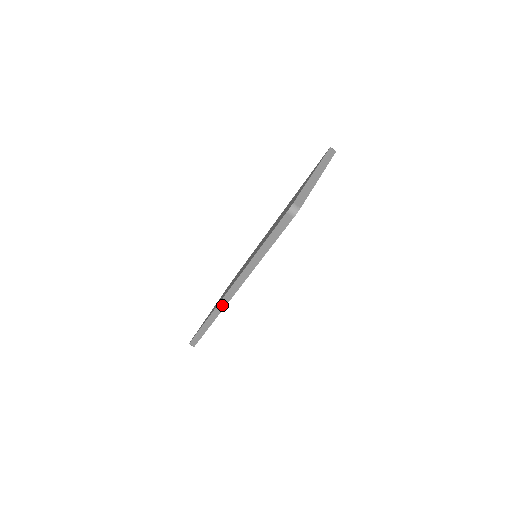
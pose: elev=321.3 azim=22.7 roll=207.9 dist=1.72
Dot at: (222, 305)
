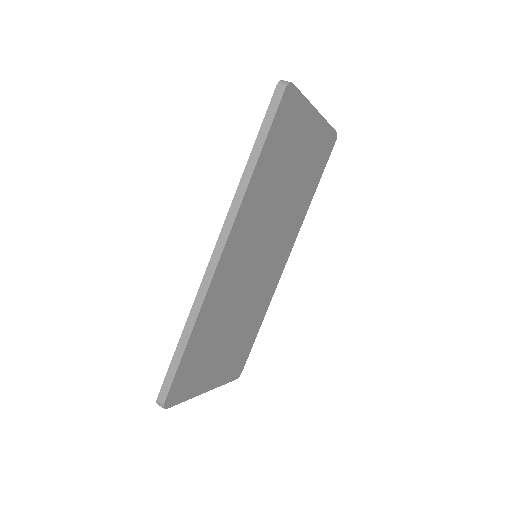
Dot at: (205, 285)
